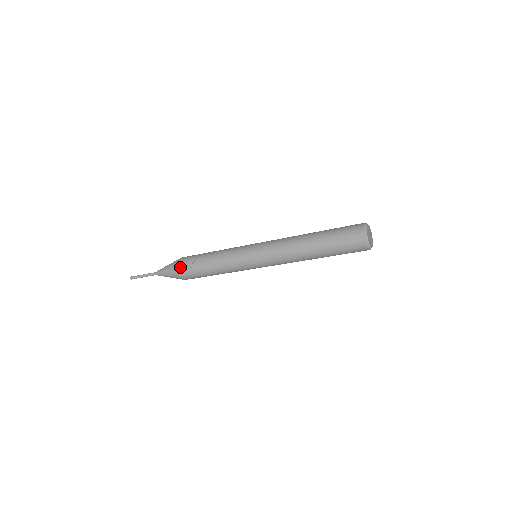
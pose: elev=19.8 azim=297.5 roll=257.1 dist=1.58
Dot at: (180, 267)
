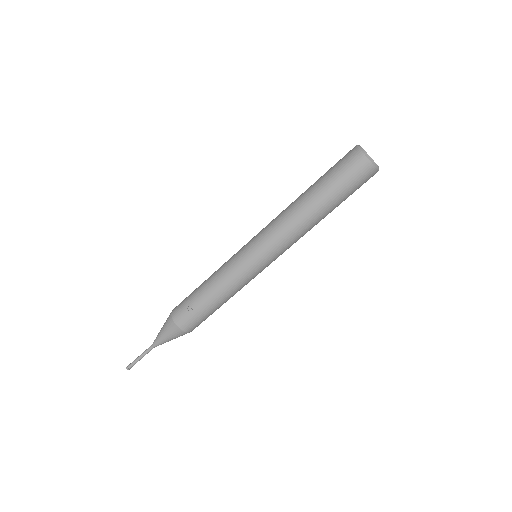
Dot at: (178, 320)
